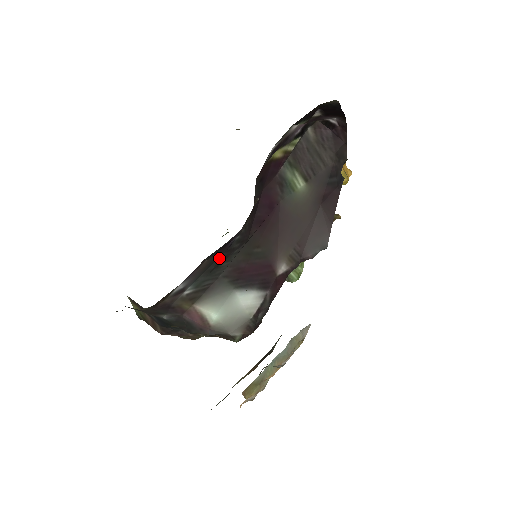
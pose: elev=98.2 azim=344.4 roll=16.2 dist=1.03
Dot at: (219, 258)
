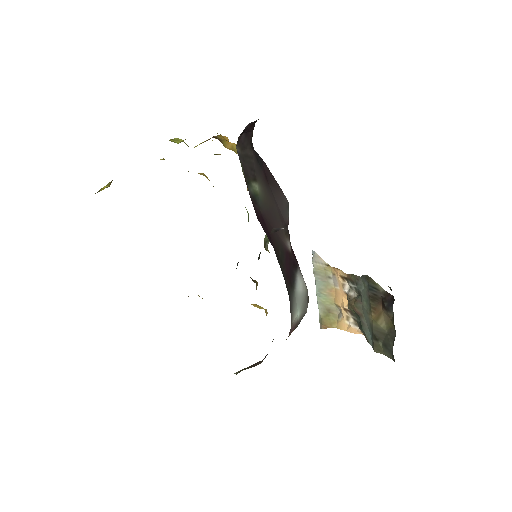
Dot at: occluded
